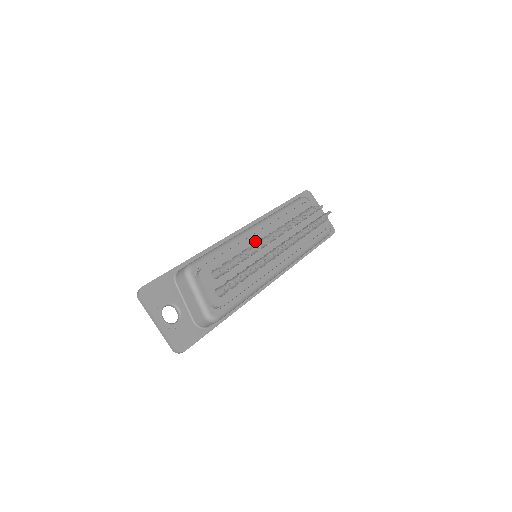
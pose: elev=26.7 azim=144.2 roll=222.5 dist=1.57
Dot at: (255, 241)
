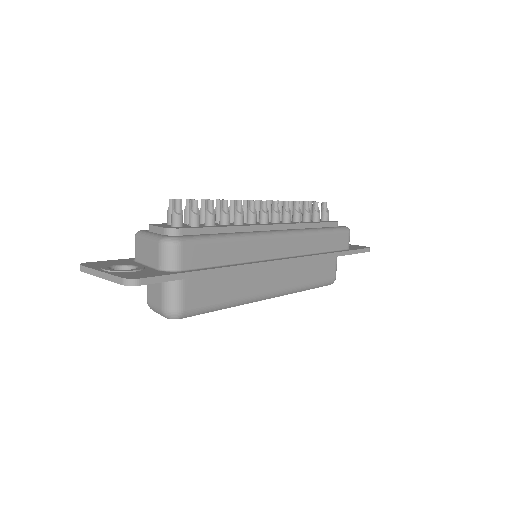
Dot at: occluded
